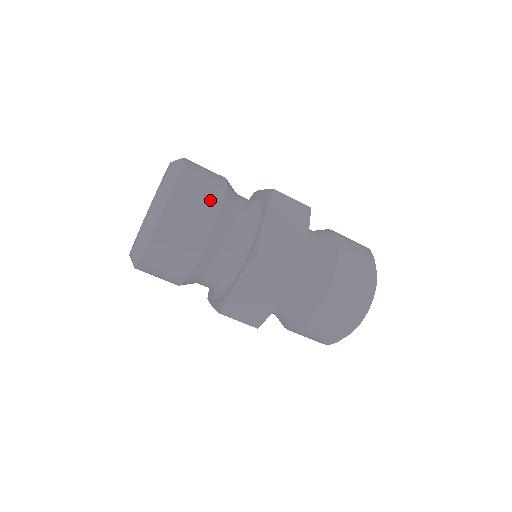
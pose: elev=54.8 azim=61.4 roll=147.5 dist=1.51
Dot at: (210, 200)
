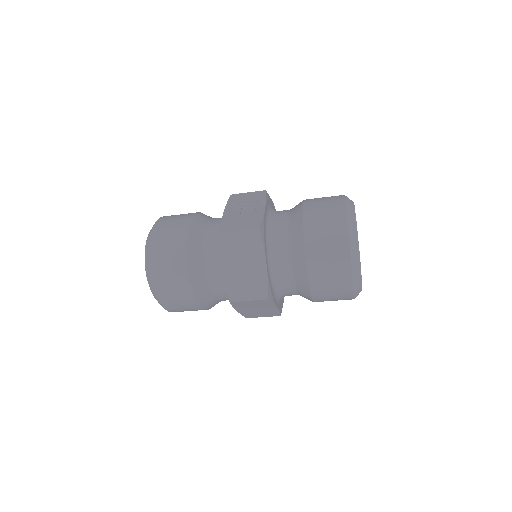
Dot at: (179, 272)
